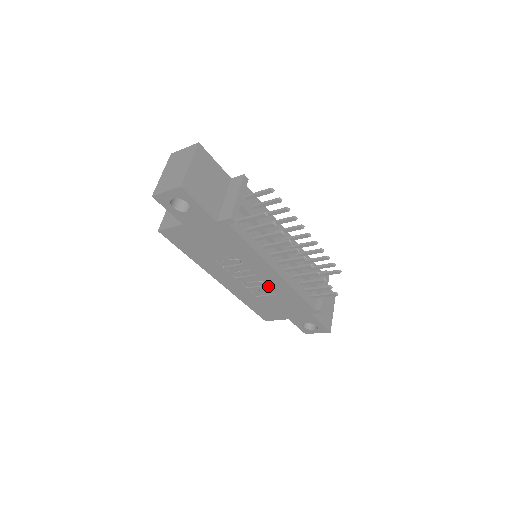
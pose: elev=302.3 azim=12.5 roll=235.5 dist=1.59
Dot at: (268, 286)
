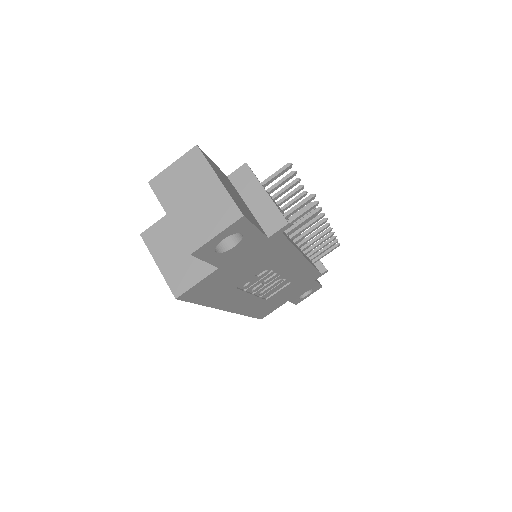
Dot at: occluded
